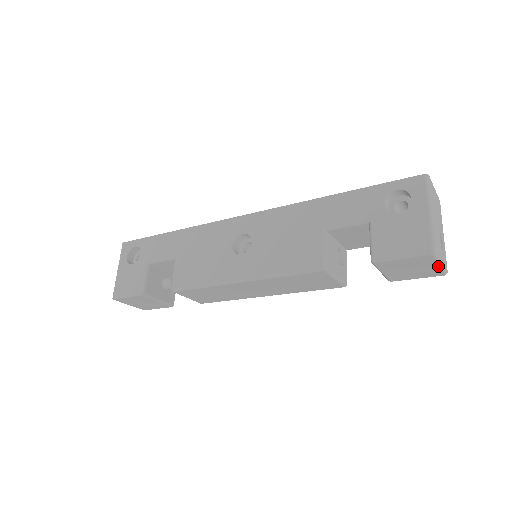
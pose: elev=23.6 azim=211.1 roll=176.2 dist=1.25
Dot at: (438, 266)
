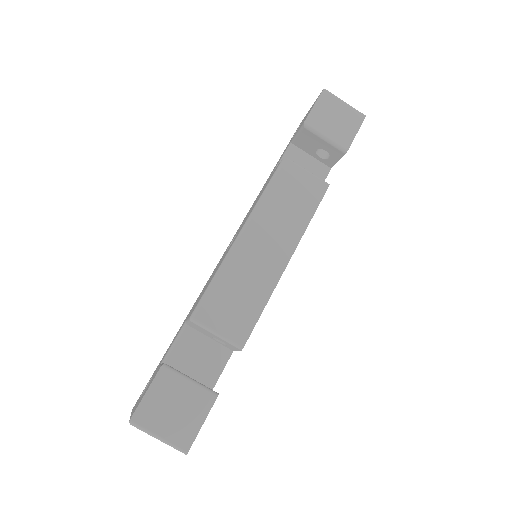
Dot at: (345, 104)
